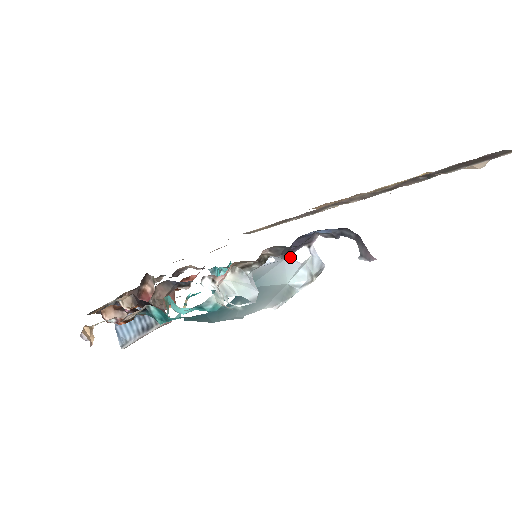
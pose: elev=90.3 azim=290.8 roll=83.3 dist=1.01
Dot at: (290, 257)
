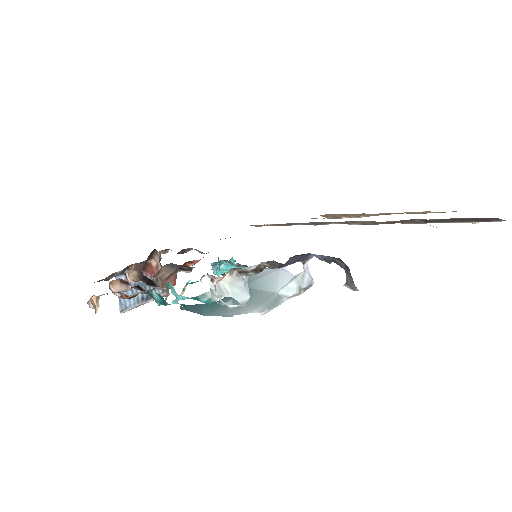
Dot at: (285, 267)
